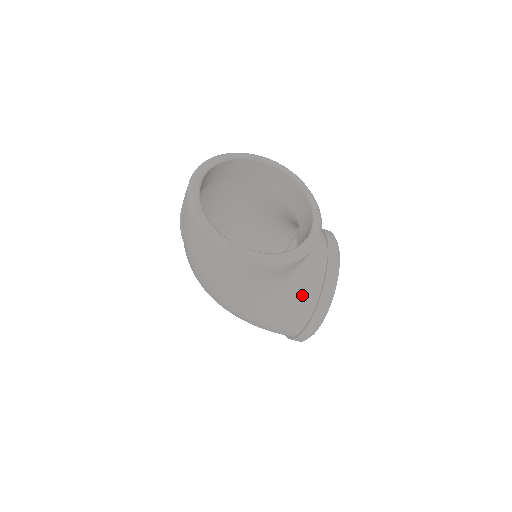
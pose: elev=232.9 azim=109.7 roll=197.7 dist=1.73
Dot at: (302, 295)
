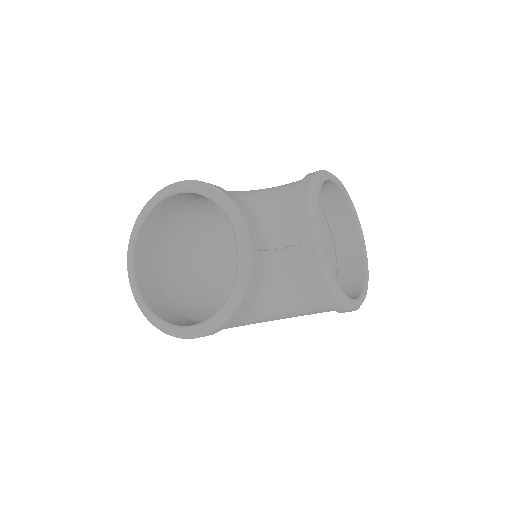
Dot at: (301, 296)
